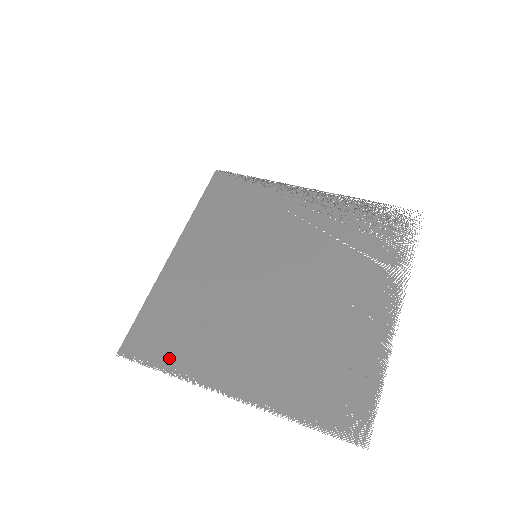
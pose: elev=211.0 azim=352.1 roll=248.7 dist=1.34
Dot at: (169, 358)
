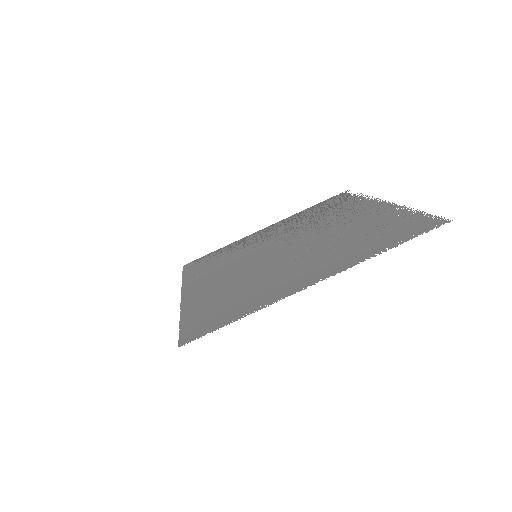
Dot at: (235, 314)
